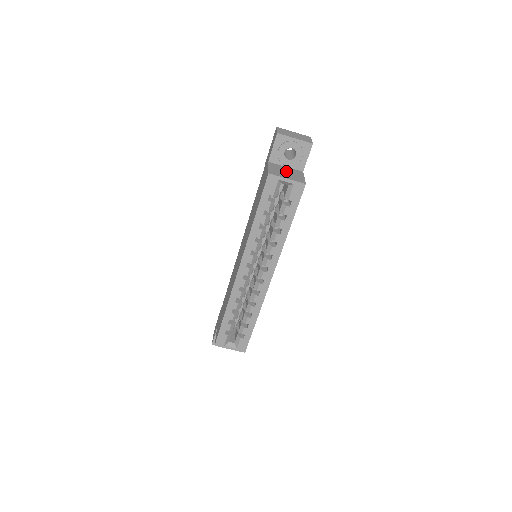
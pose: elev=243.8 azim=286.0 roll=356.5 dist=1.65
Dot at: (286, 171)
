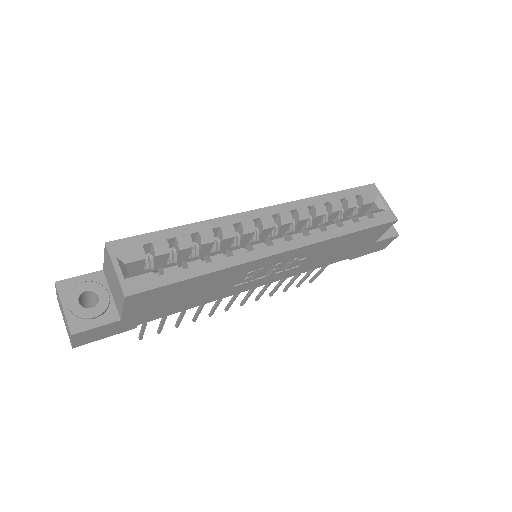
Dot at: occluded
